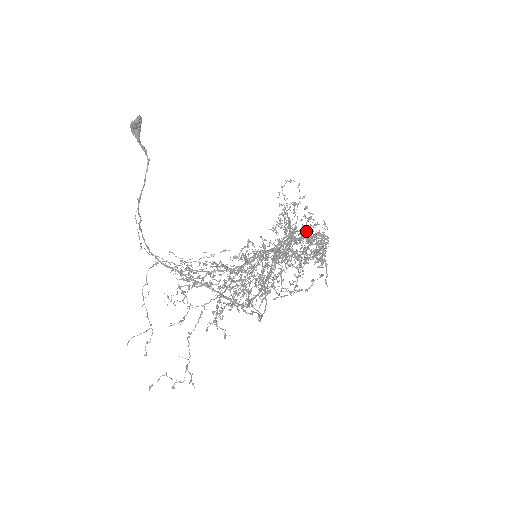
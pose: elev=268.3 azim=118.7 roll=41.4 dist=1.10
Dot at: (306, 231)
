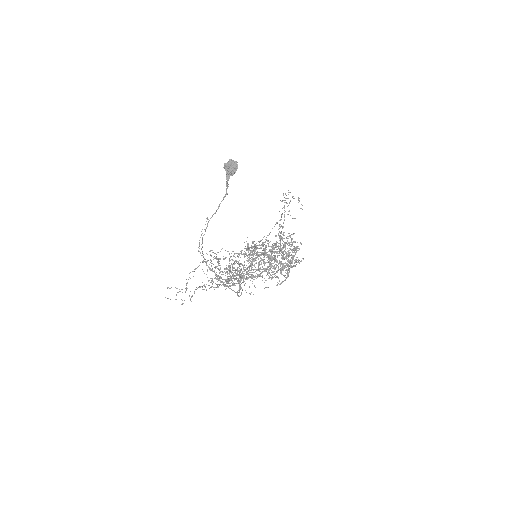
Dot at: (290, 252)
